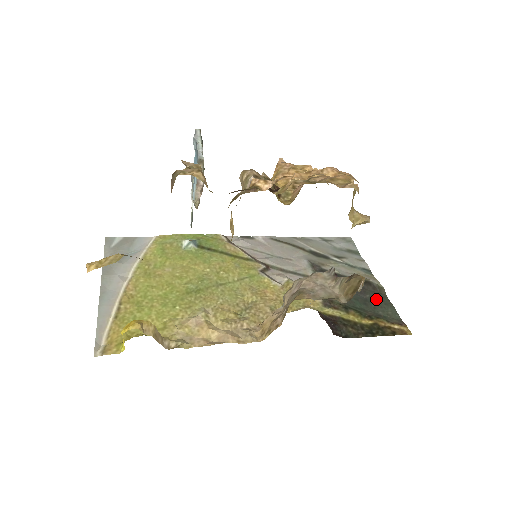
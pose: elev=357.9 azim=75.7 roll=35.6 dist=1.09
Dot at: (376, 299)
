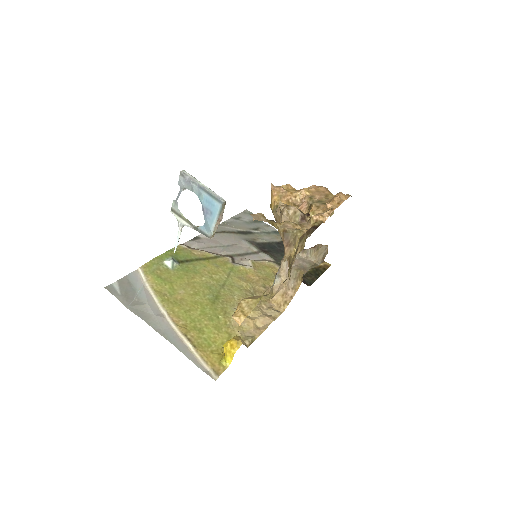
Dot at: occluded
